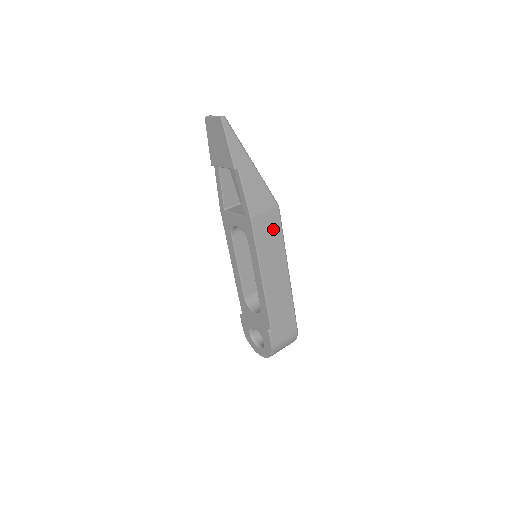
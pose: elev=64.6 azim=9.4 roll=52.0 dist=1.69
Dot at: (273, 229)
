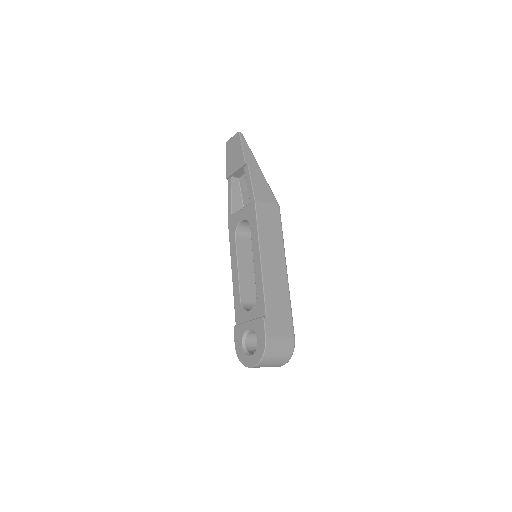
Dot at: (273, 221)
